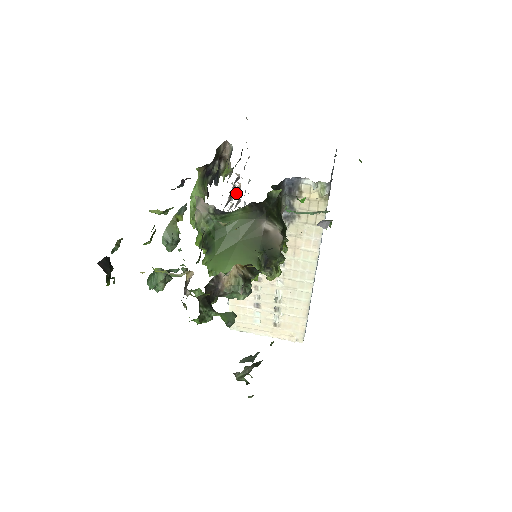
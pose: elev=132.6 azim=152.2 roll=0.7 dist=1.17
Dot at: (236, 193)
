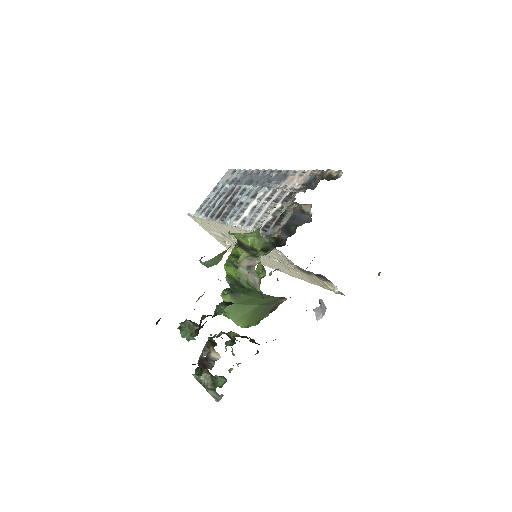
Dot at: (280, 197)
